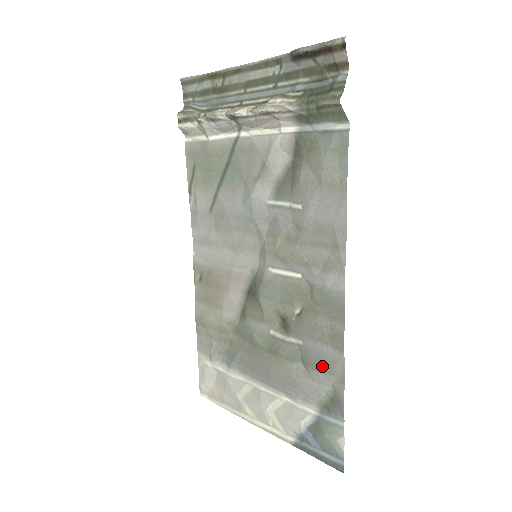
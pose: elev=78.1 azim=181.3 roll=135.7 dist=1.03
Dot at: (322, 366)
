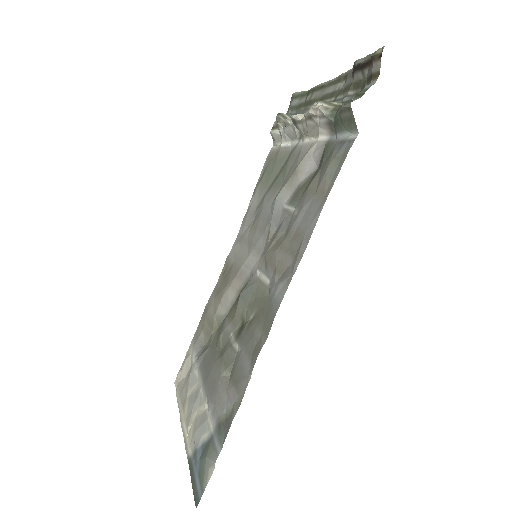
Dot at: (237, 380)
